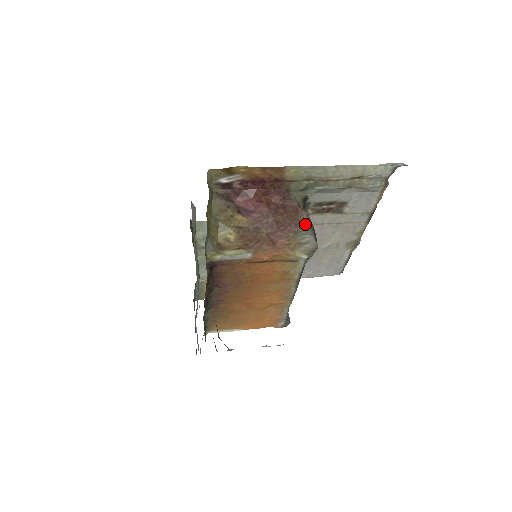
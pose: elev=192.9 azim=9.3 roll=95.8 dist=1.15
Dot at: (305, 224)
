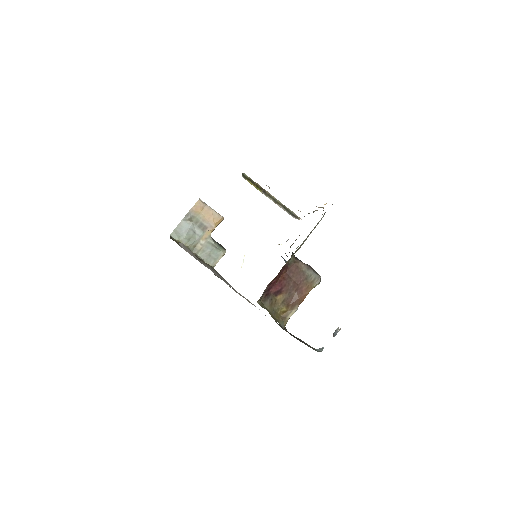
Dot at: (306, 270)
